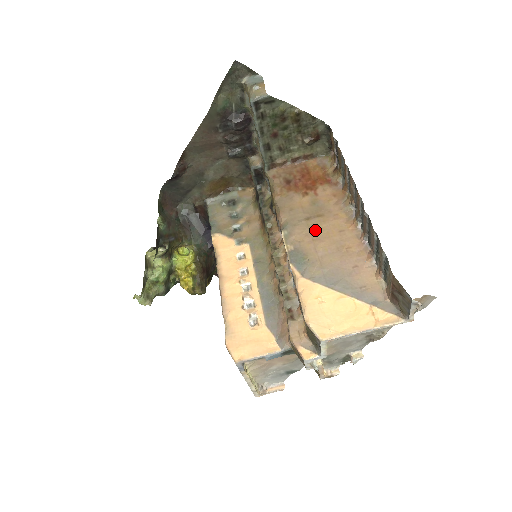
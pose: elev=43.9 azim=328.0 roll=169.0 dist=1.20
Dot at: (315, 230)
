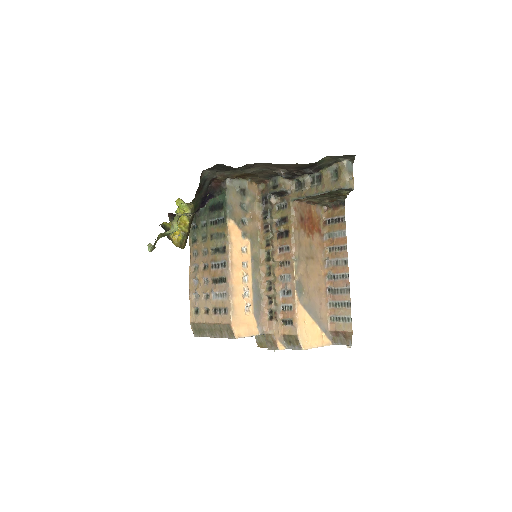
Dot at: (309, 269)
